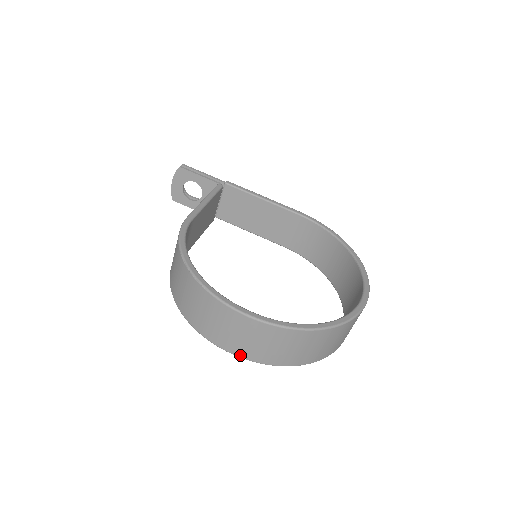
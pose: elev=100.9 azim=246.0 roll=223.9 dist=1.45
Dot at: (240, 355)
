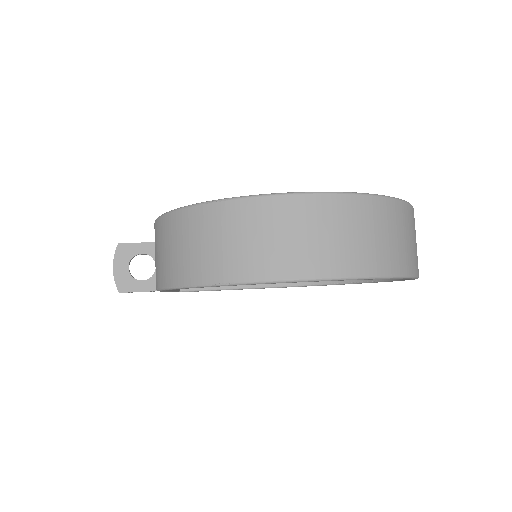
Dot at: (318, 274)
